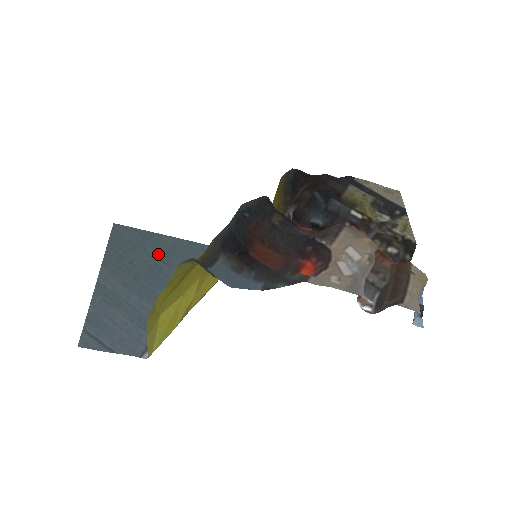
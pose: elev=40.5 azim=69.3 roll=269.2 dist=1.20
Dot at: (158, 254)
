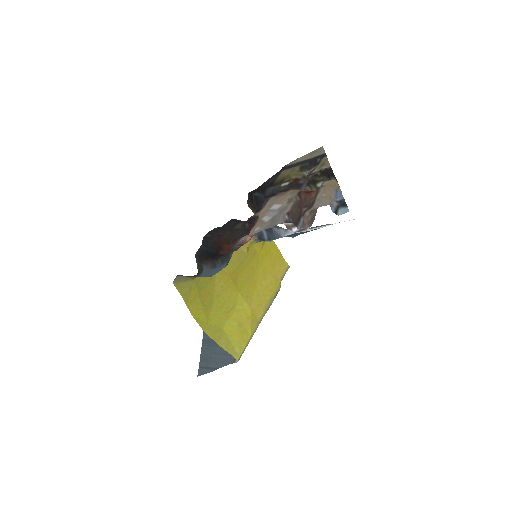
Dot at: occluded
